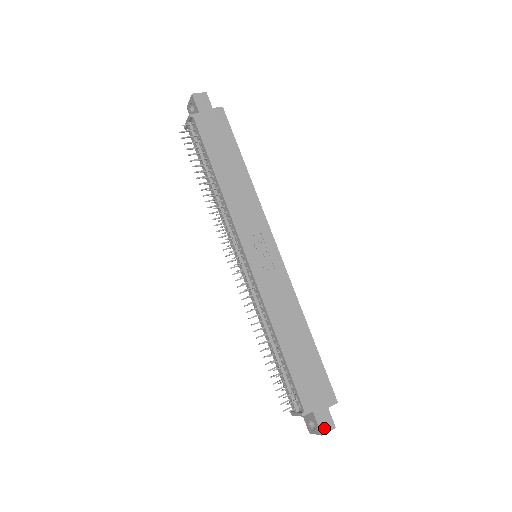
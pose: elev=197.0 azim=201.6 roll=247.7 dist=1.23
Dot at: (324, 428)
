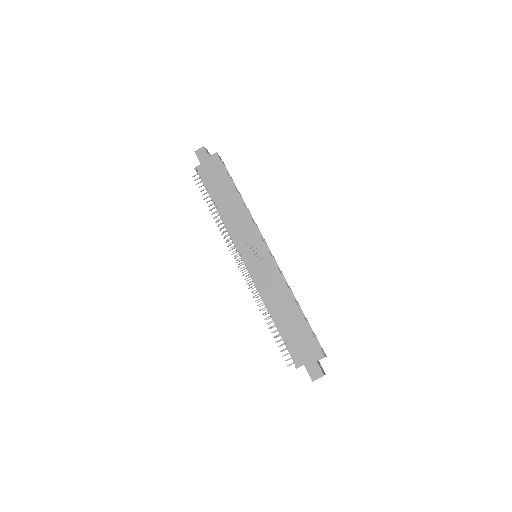
Dot at: (314, 376)
